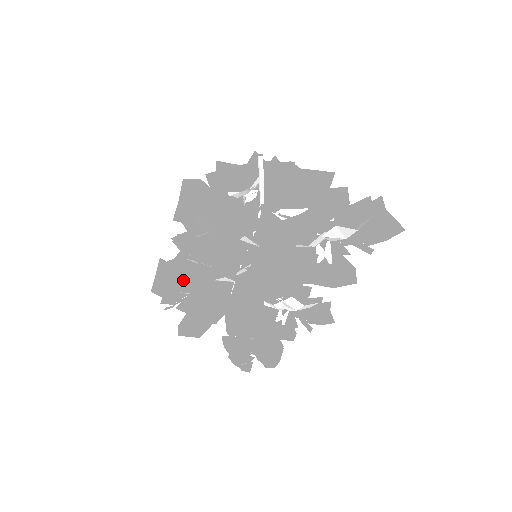
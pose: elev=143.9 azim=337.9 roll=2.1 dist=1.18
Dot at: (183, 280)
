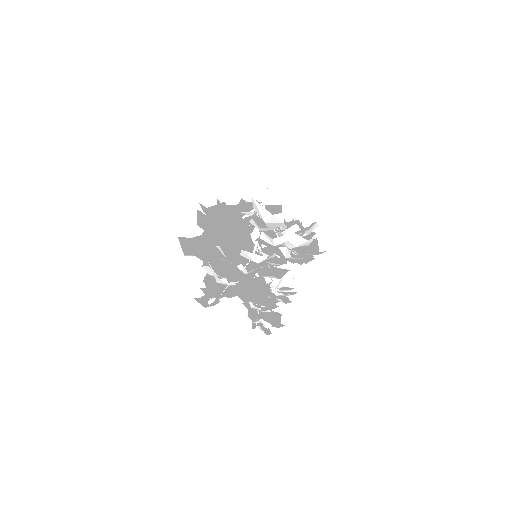
Dot at: (219, 278)
